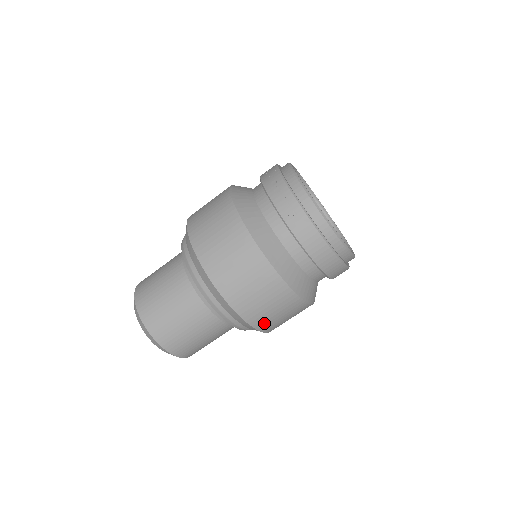
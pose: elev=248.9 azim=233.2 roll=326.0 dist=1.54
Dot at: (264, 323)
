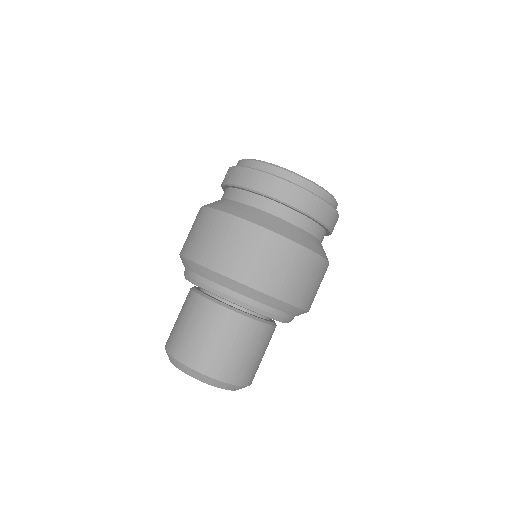
Dot at: (227, 265)
